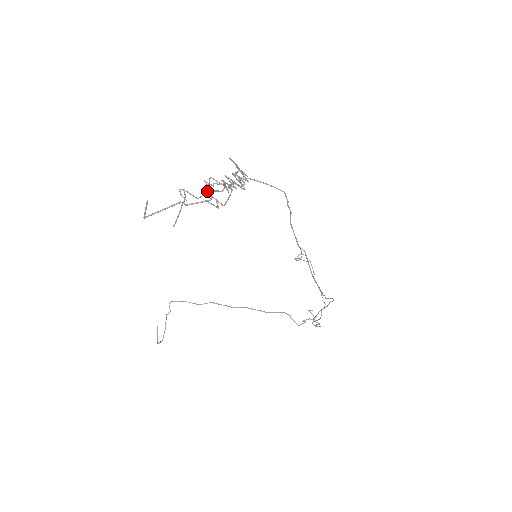
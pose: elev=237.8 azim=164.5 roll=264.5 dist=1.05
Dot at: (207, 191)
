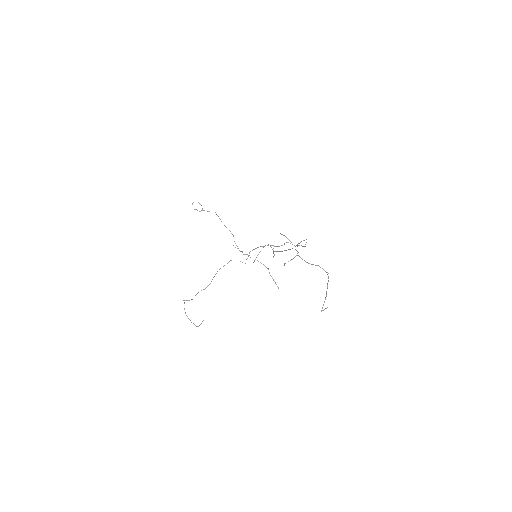
Dot at: occluded
